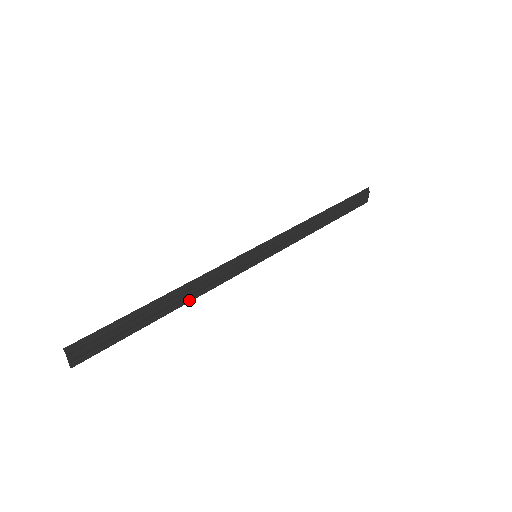
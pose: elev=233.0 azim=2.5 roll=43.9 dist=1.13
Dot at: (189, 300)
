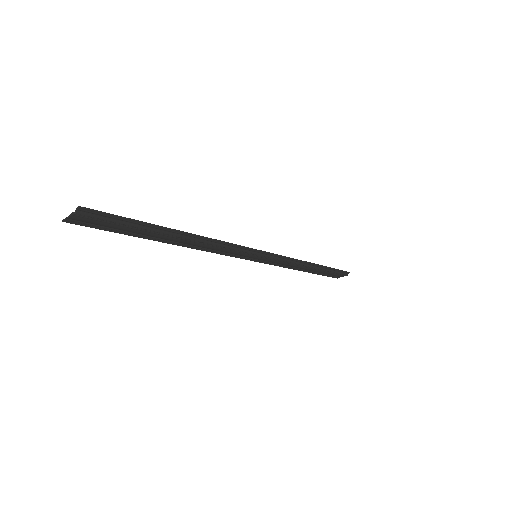
Dot at: (189, 246)
